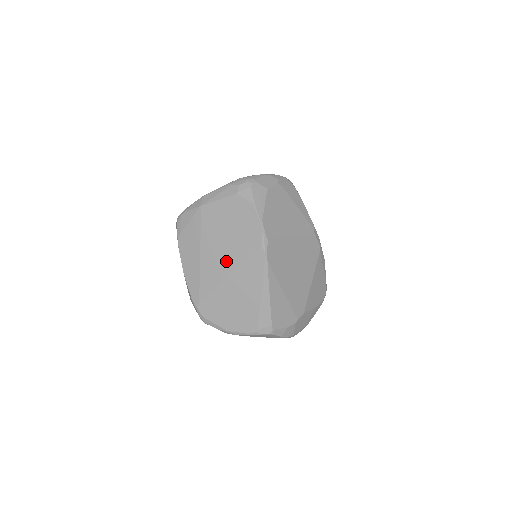
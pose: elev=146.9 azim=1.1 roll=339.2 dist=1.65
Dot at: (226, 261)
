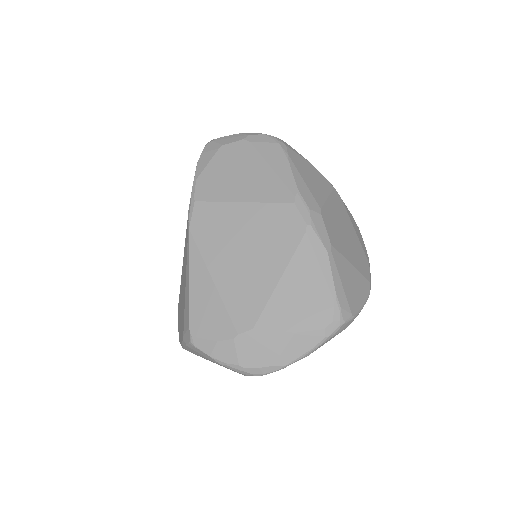
Dot at: occluded
